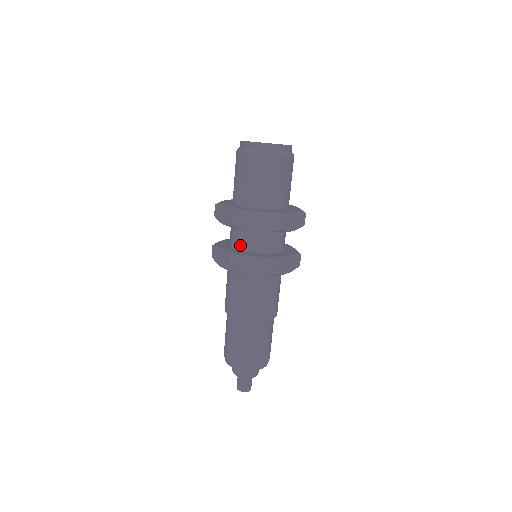
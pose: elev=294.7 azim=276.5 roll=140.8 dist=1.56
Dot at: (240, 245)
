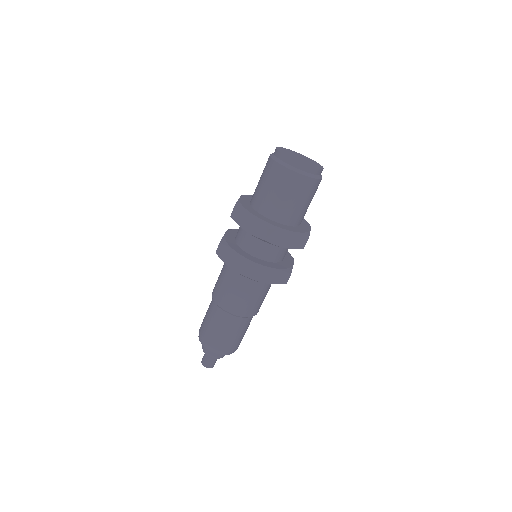
Dot at: (238, 238)
